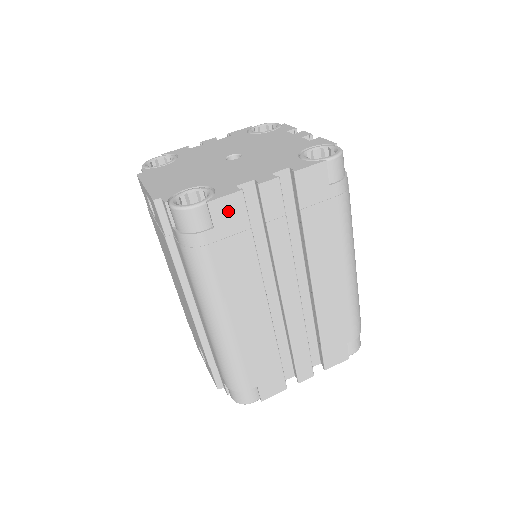
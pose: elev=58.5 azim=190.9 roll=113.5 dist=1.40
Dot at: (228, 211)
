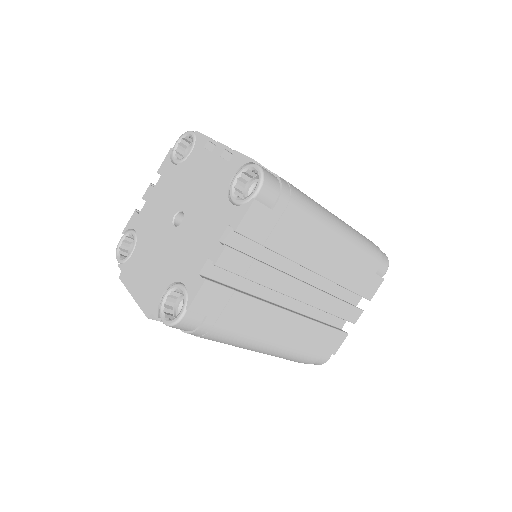
Dot at: (207, 299)
